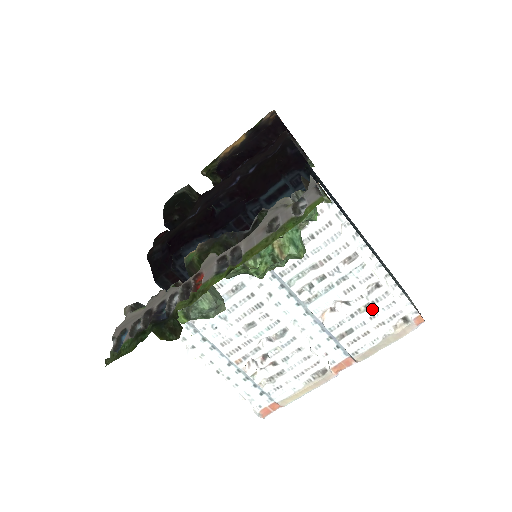
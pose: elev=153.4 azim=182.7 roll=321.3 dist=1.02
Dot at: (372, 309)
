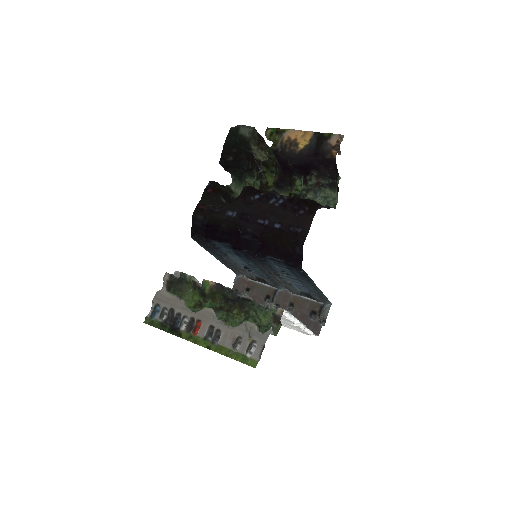
Dot at: (292, 327)
